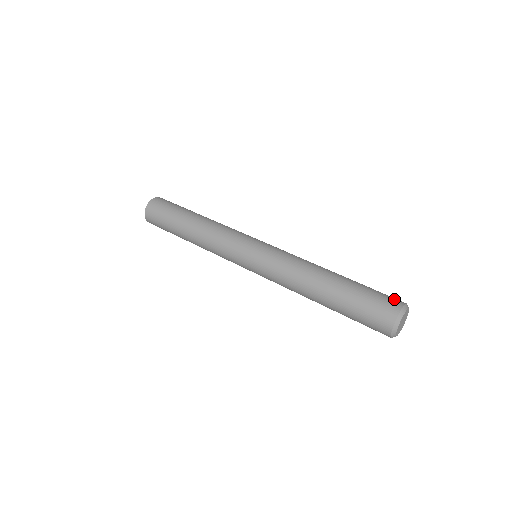
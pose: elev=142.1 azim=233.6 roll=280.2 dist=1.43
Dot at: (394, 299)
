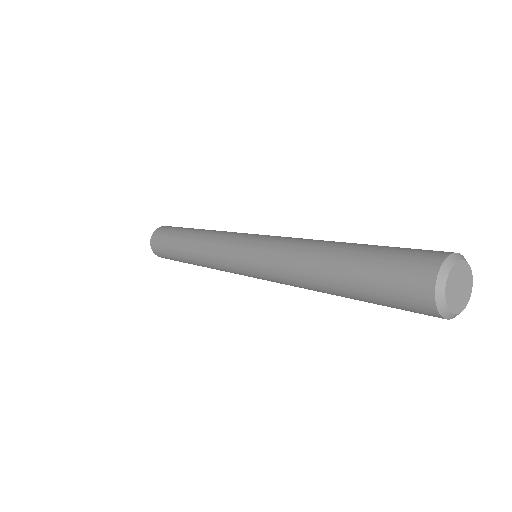
Dot at: occluded
